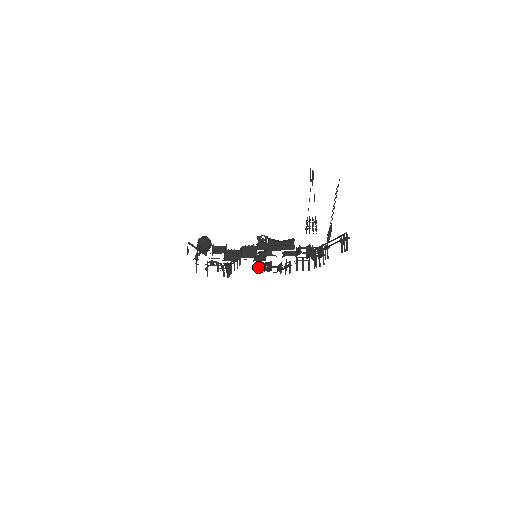
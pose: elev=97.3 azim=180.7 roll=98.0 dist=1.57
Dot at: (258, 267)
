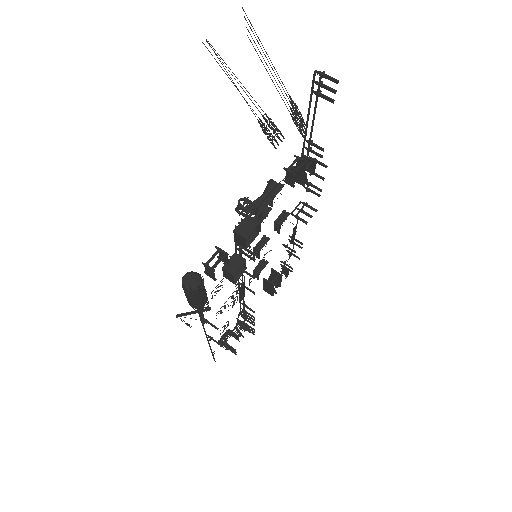
Dot at: (267, 292)
